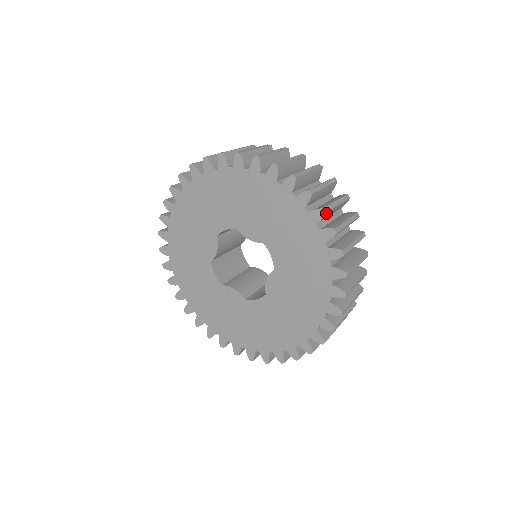
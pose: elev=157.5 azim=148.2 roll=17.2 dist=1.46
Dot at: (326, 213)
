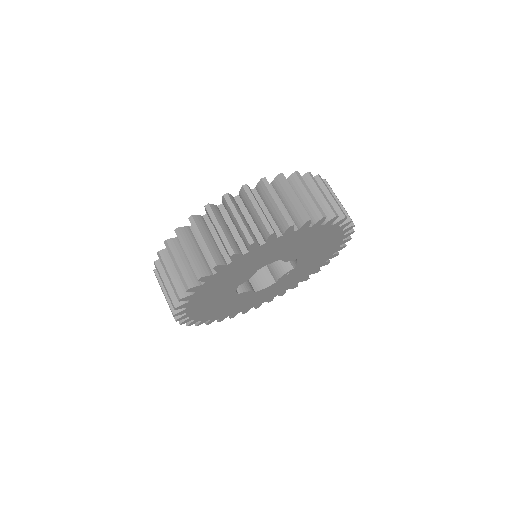
Dot at: (254, 241)
